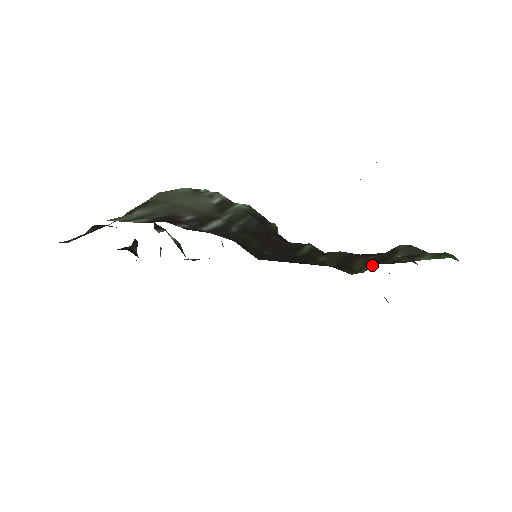
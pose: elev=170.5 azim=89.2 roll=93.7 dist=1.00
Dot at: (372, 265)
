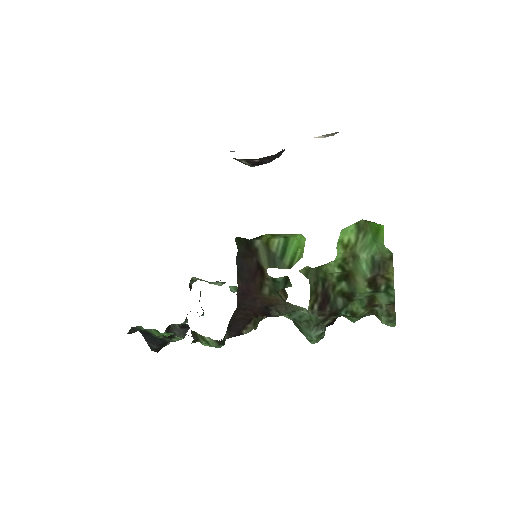
Dot at: occluded
